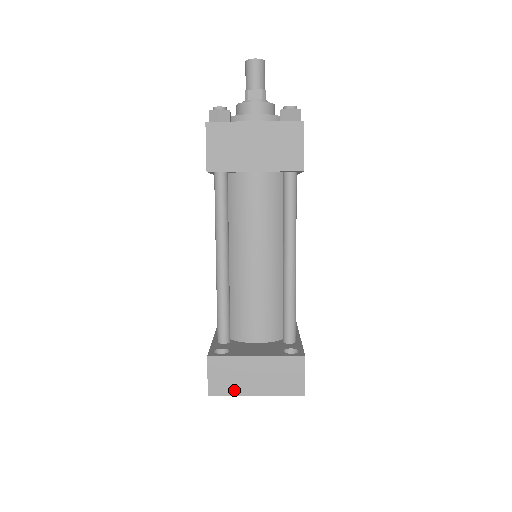
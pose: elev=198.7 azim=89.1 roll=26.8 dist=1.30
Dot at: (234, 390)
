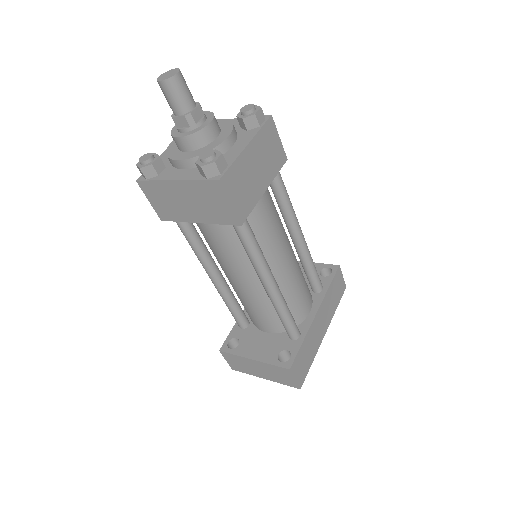
Dot at: (247, 372)
